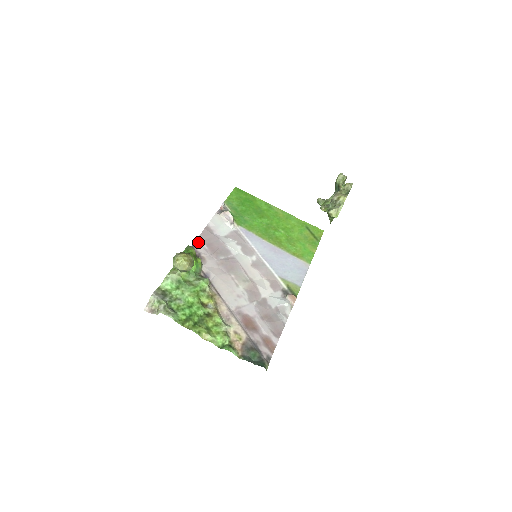
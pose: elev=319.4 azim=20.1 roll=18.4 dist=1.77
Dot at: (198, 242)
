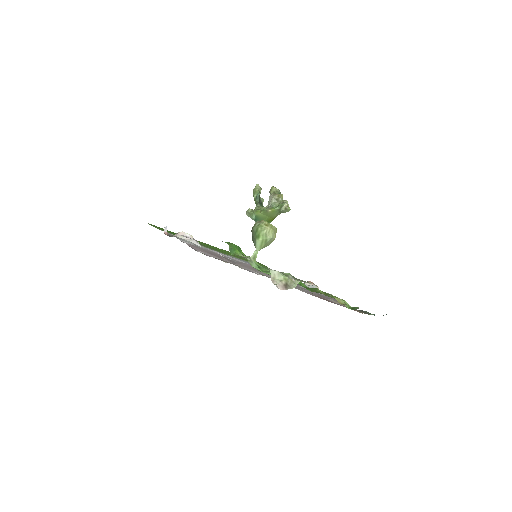
Dot at: (200, 251)
